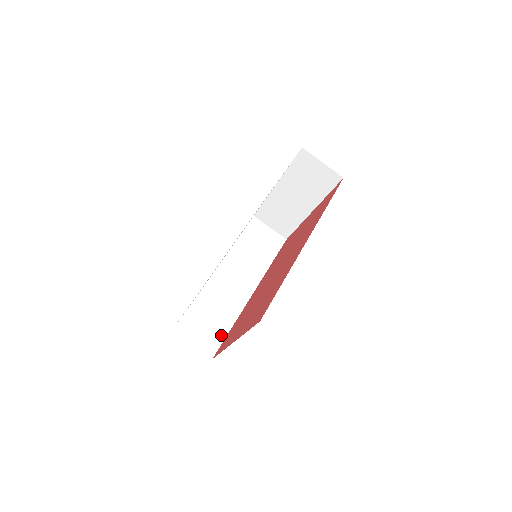
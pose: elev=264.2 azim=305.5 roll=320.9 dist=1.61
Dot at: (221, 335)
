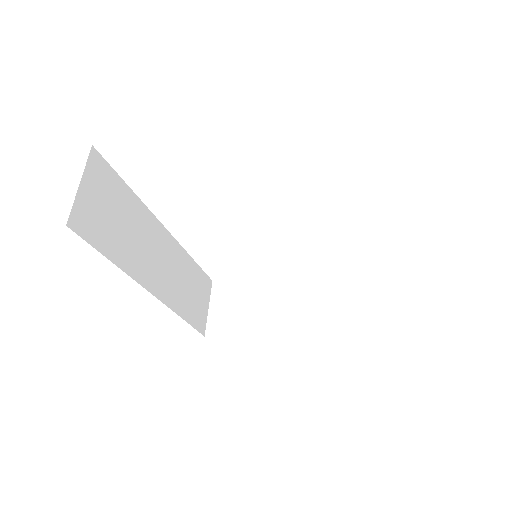
Dot at: (101, 242)
